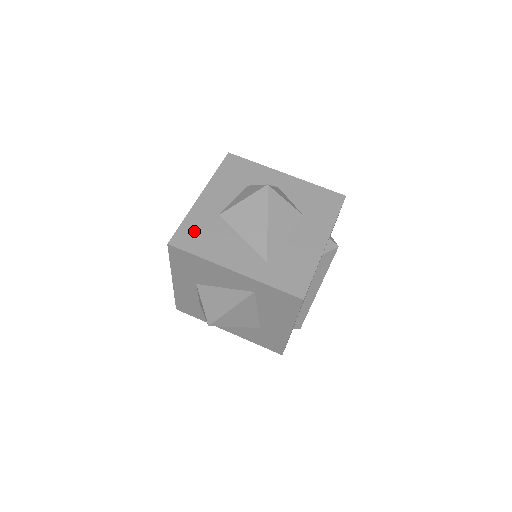
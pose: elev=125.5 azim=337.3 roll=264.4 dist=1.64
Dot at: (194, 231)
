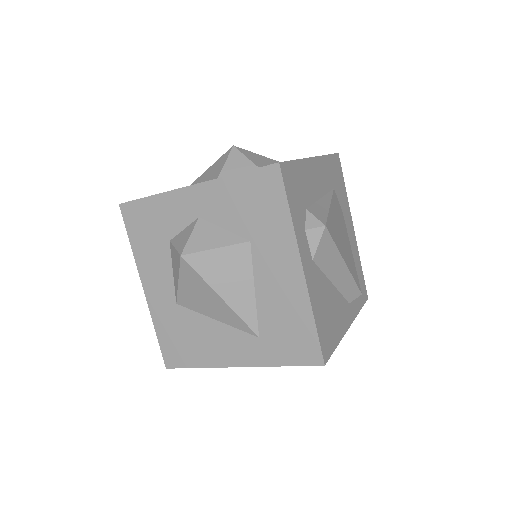
Dot at: (173, 340)
